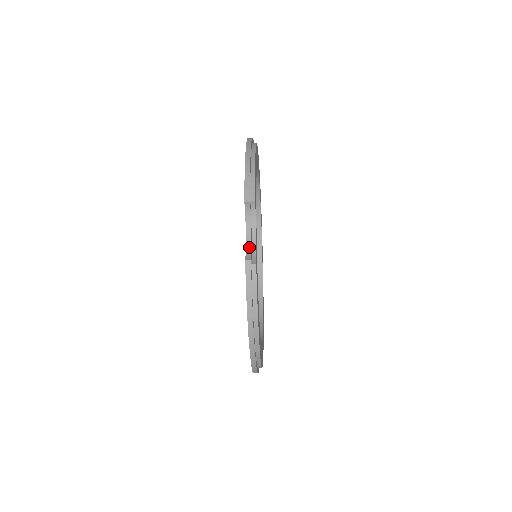
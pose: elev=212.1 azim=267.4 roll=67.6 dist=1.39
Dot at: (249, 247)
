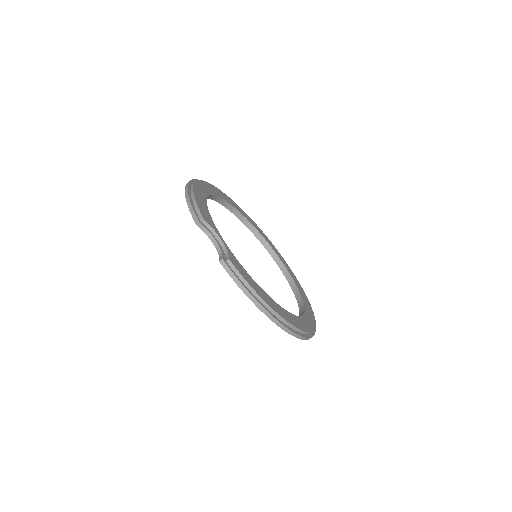
Dot at: (220, 251)
